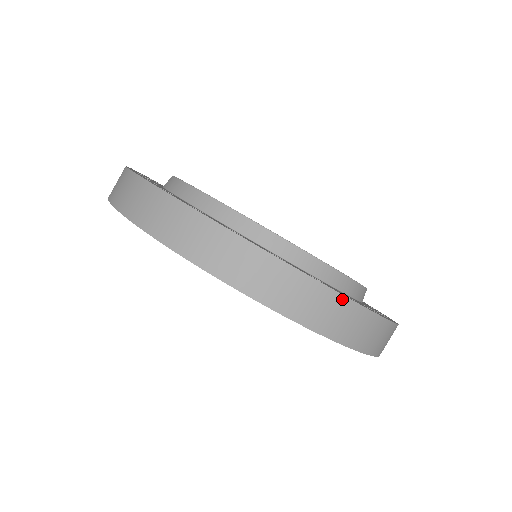
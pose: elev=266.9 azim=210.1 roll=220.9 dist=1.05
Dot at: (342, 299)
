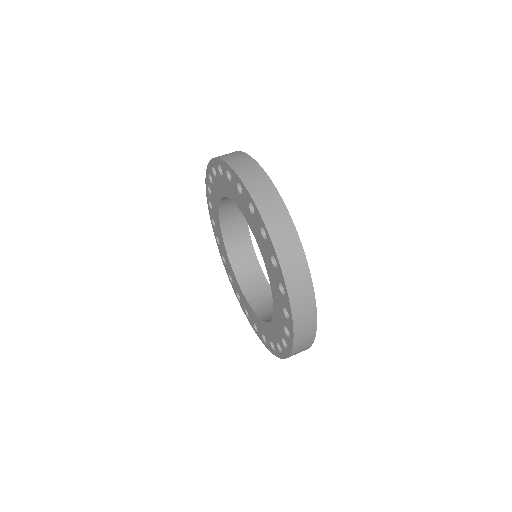
Dot at: (306, 267)
